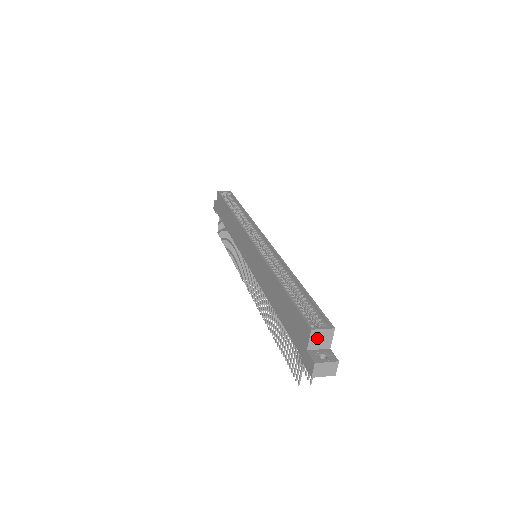
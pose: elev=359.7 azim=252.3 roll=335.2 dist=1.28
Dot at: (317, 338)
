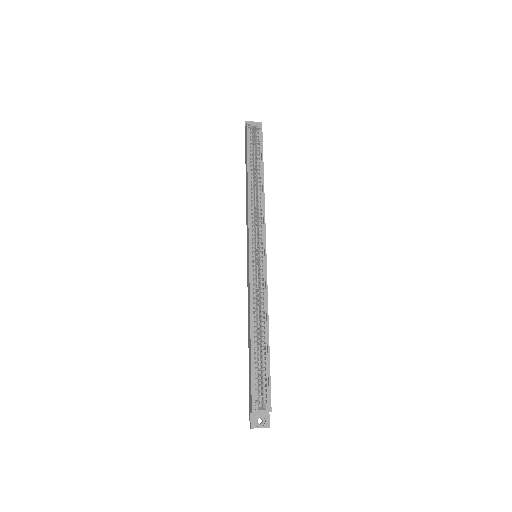
Dot at: occluded
